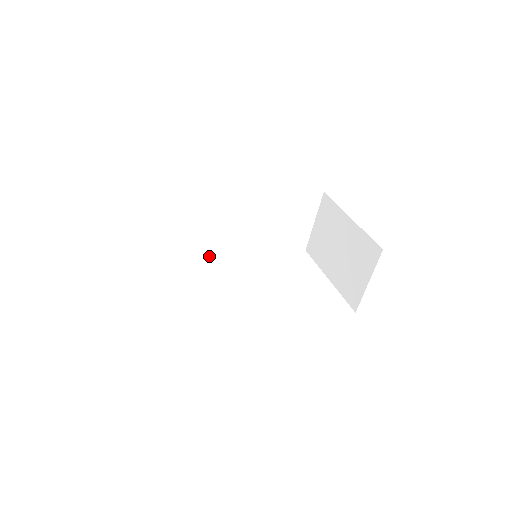
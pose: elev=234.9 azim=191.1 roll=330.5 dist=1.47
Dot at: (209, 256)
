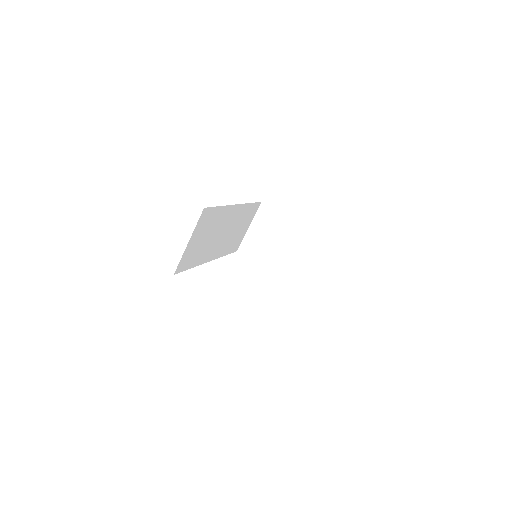
Dot at: (199, 263)
